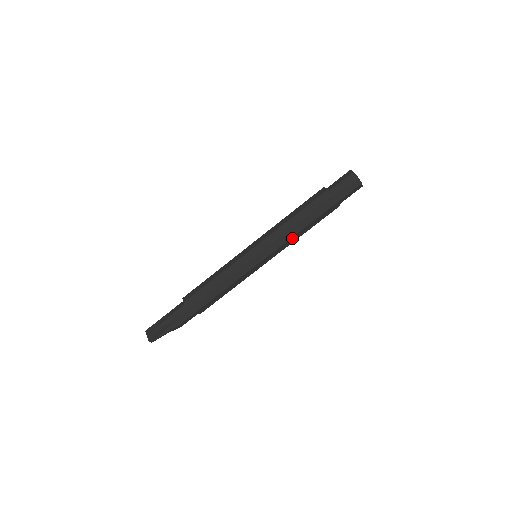
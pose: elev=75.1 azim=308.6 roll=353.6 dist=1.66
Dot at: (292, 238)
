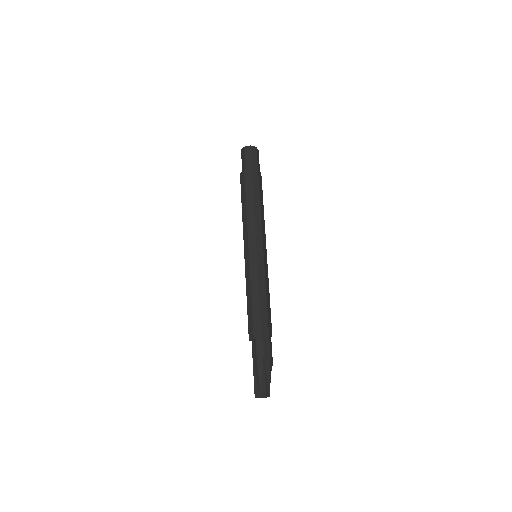
Dot at: (261, 219)
